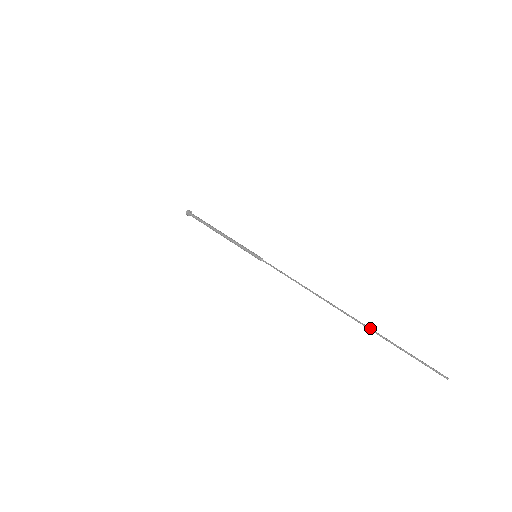
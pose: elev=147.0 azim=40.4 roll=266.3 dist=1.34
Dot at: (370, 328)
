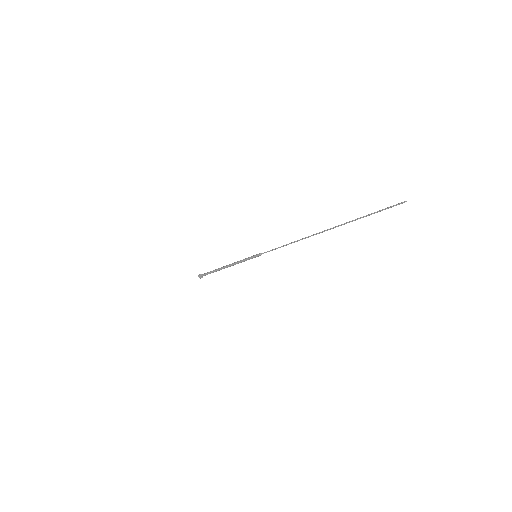
Dot at: (346, 222)
